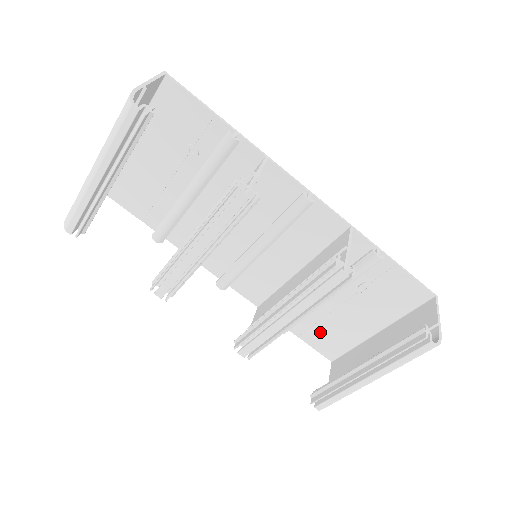
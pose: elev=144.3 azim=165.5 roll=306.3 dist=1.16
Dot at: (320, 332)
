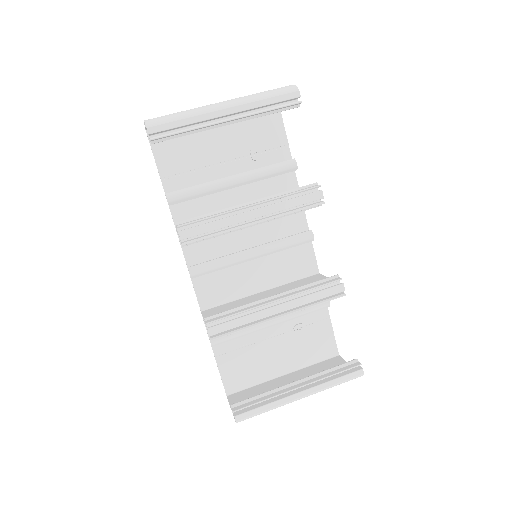
Dot at: (238, 359)
